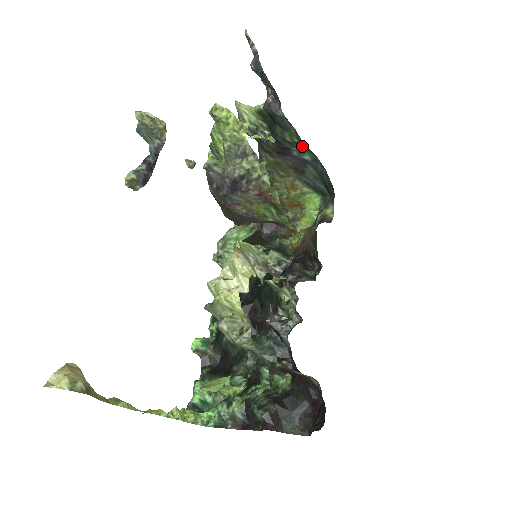
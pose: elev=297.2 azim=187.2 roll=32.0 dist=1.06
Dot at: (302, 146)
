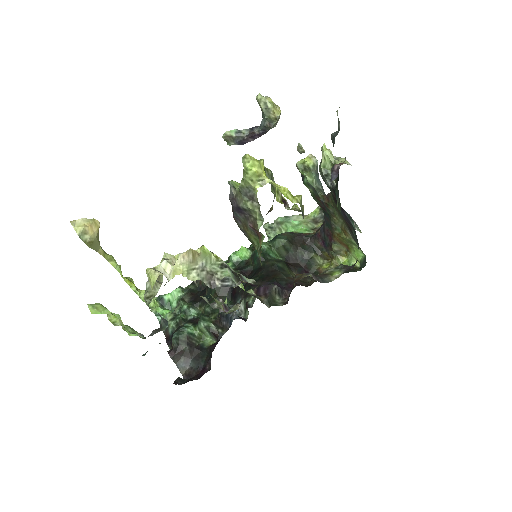
Dot at: occluded
